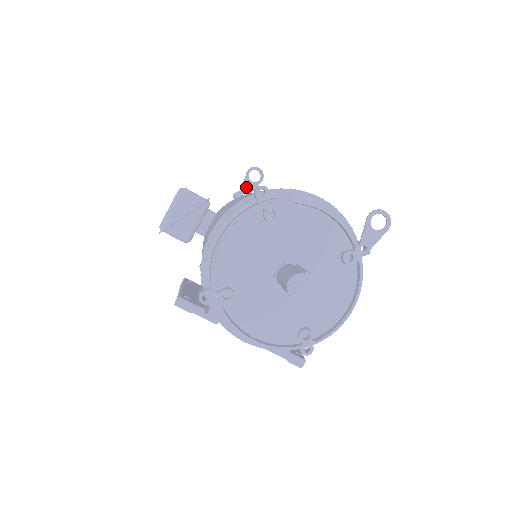
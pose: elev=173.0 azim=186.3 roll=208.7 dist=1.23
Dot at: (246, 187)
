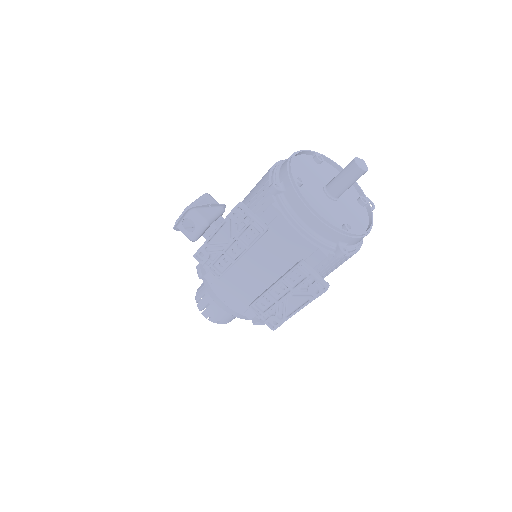
Dot at: occluded
